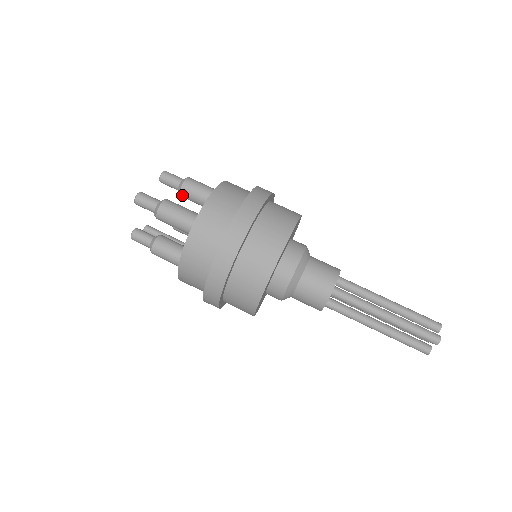
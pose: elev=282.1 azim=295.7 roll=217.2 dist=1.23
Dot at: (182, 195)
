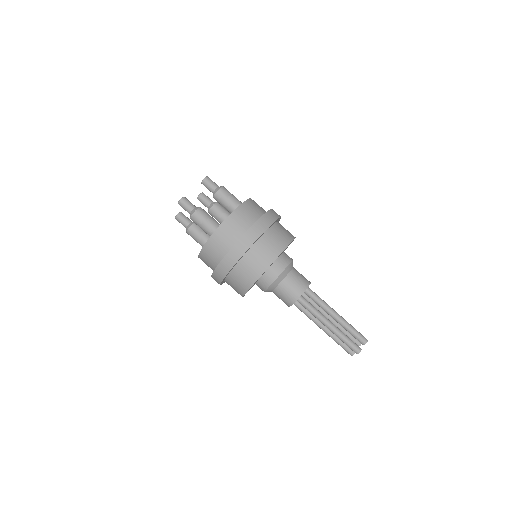
Dot at: (215, 199)
